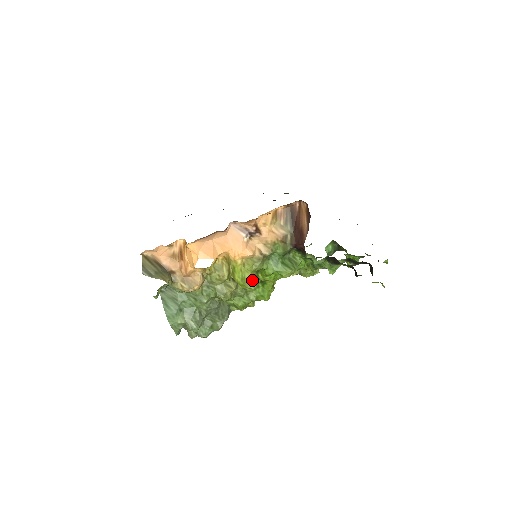
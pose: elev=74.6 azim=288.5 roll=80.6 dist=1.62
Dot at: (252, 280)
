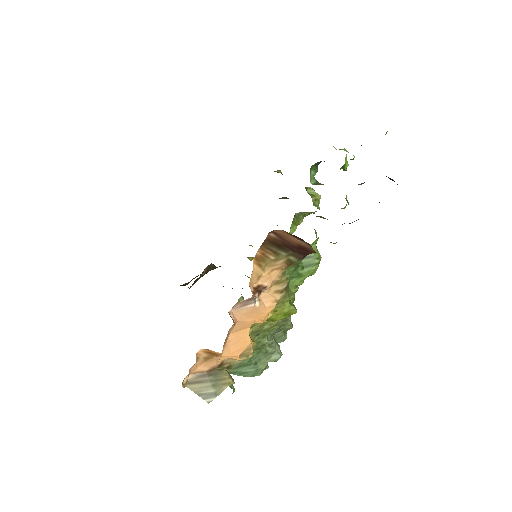
Dot at: occluded
